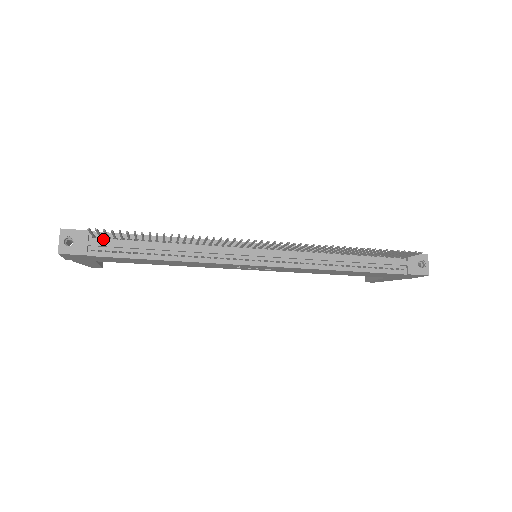
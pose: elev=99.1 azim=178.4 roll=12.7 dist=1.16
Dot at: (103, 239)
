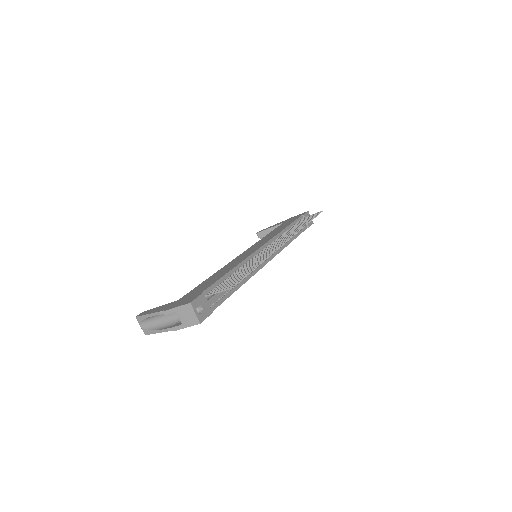
Dot at: occluded
